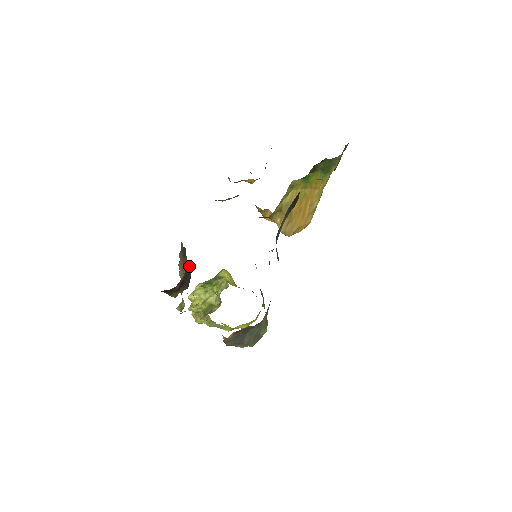
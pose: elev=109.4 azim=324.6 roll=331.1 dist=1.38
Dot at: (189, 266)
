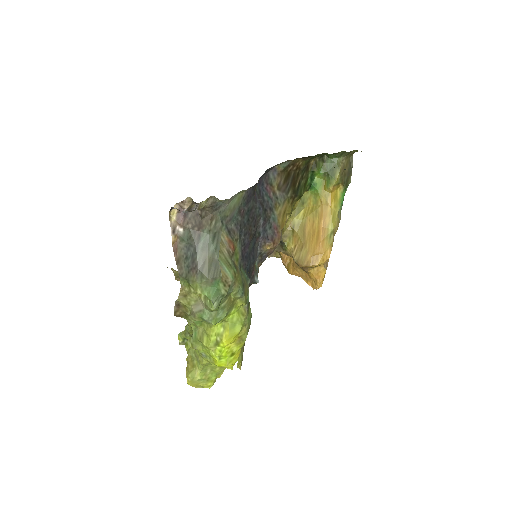
Dot at: occluded
